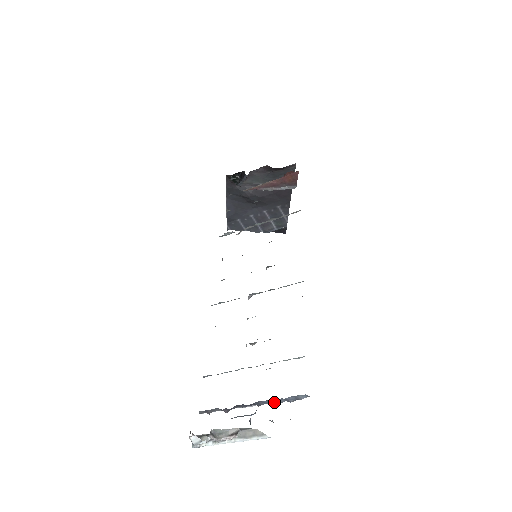
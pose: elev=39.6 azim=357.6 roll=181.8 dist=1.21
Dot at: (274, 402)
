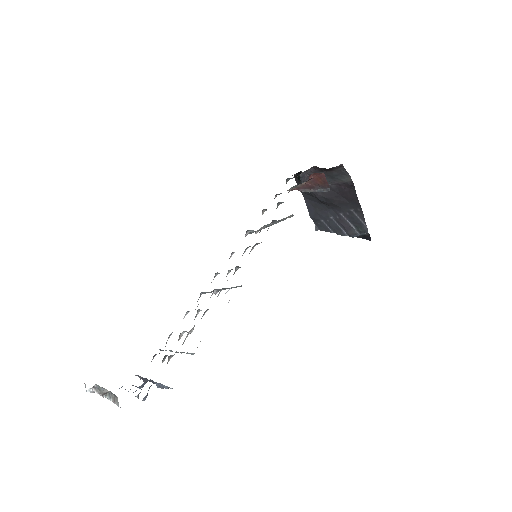
Dot at: (156, 384)
